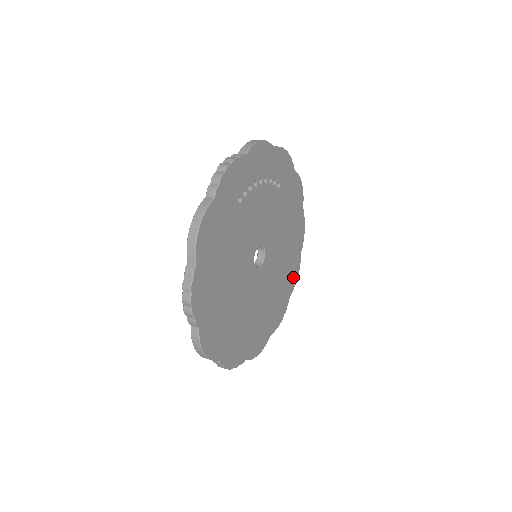
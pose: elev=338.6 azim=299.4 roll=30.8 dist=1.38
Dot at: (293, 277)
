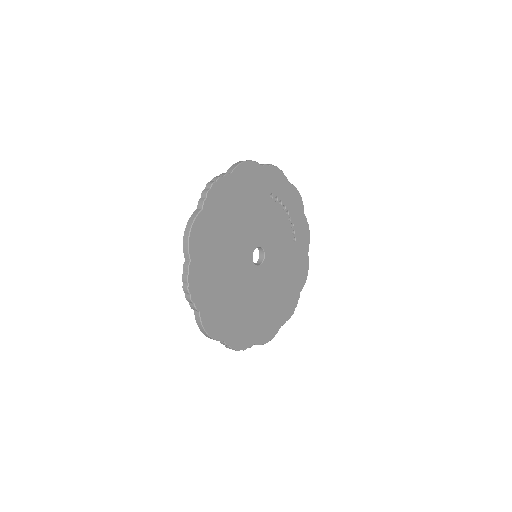
Dot at: (266, 333)
